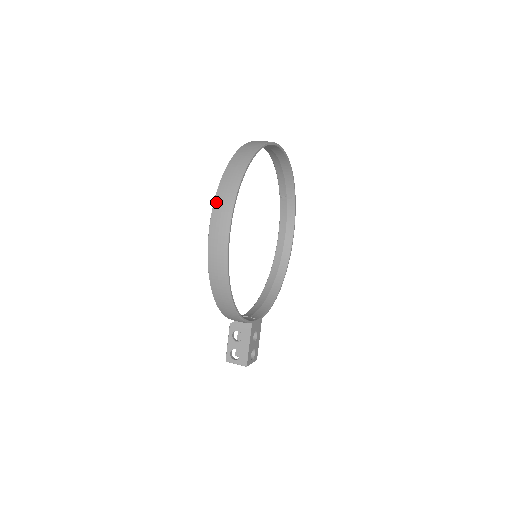
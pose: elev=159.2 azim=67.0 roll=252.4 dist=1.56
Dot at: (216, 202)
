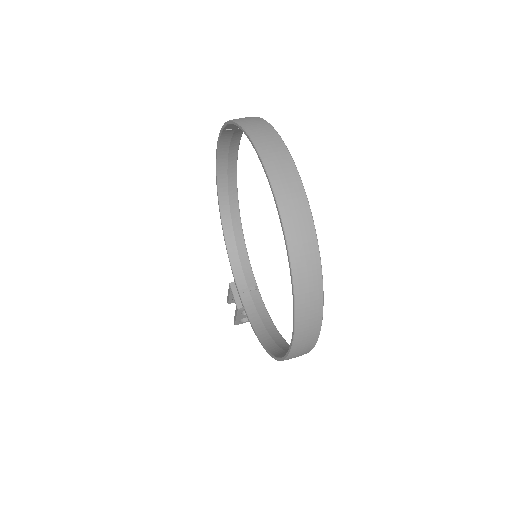
Dot at: (297, 339)
